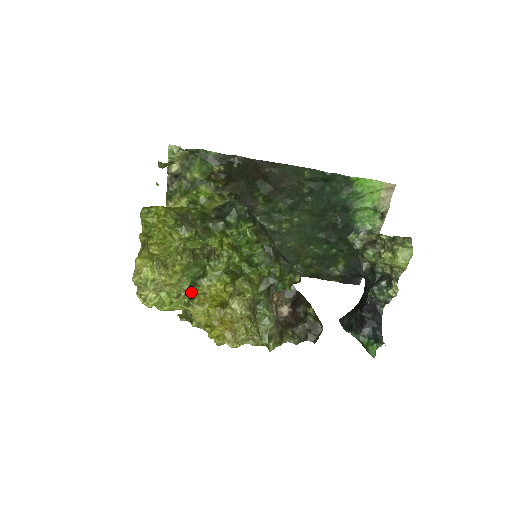
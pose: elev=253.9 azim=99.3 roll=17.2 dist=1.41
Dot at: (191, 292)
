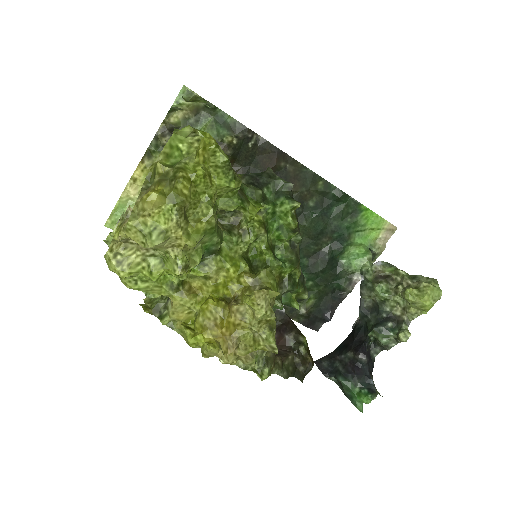
Dot at: occluded
